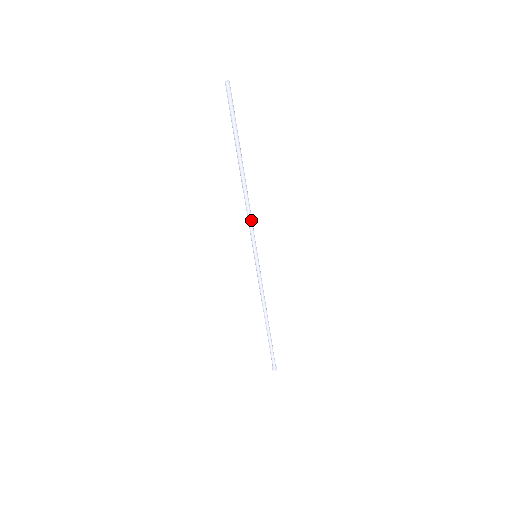
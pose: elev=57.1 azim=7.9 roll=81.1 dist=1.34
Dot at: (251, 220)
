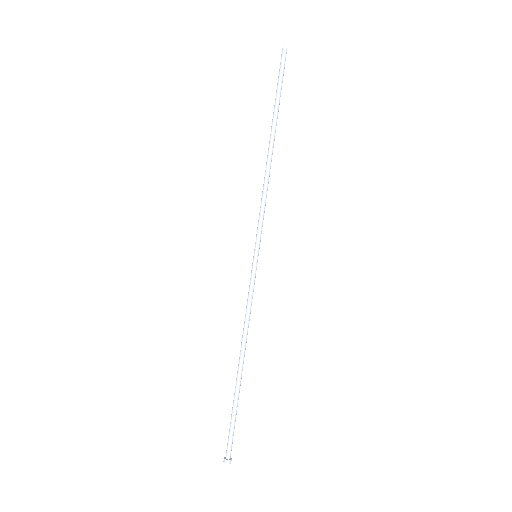
Dot at: (264, 204)
